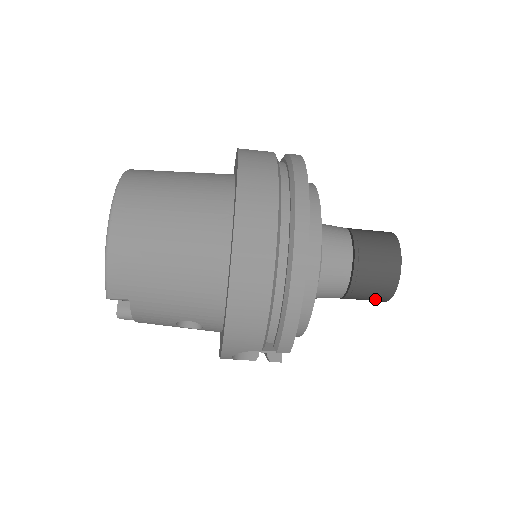
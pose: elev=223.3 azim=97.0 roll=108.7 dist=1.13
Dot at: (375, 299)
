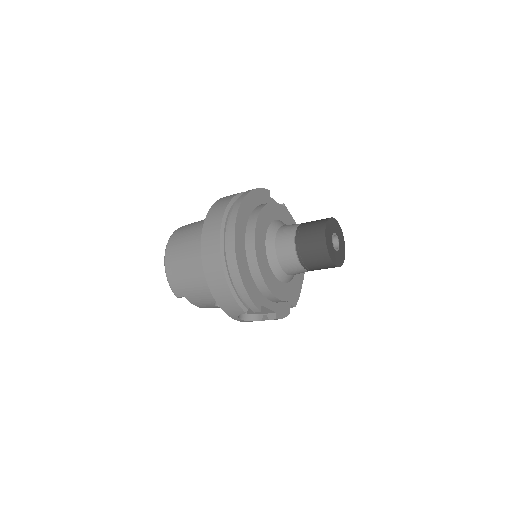
Dot at: (327, 267)
